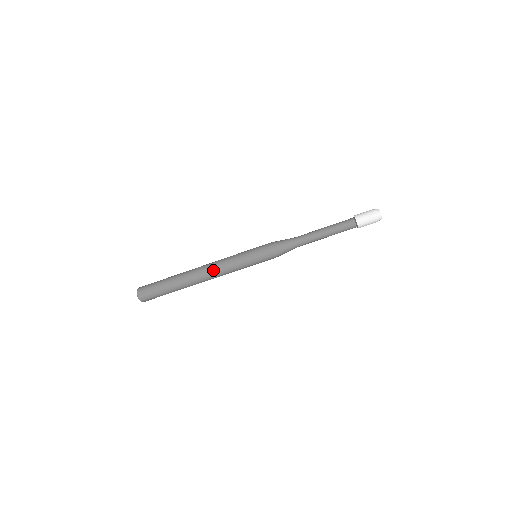
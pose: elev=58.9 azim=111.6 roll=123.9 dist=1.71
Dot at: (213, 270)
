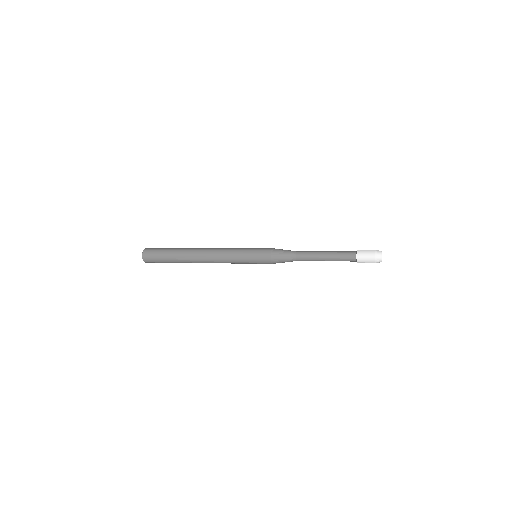
Dot at: (214, 260)
